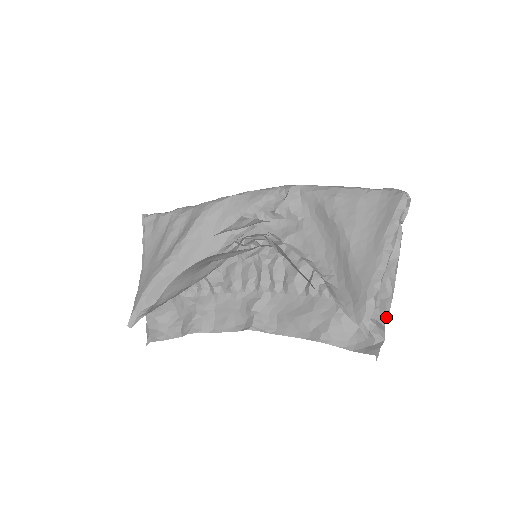
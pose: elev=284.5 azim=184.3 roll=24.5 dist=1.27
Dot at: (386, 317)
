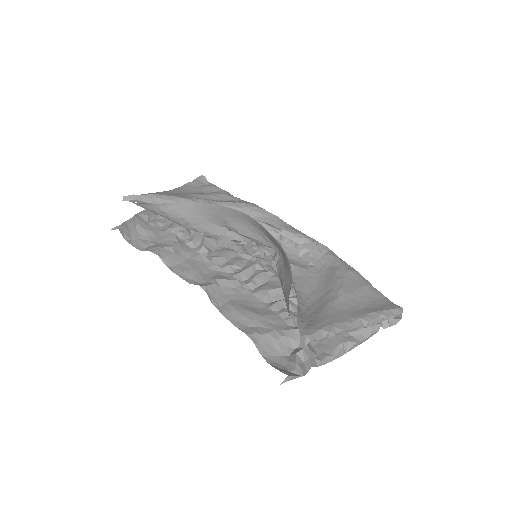
Dot at: (318, 364)
